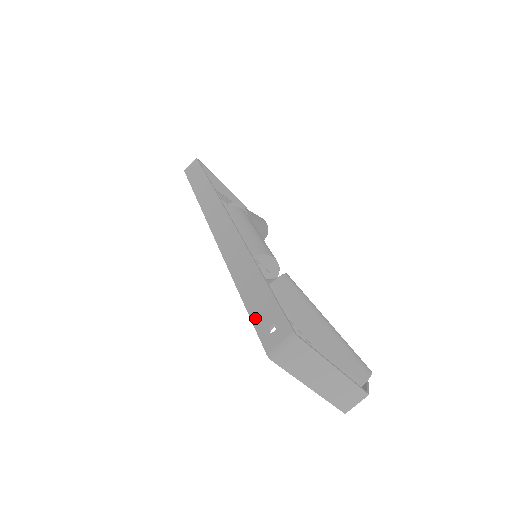
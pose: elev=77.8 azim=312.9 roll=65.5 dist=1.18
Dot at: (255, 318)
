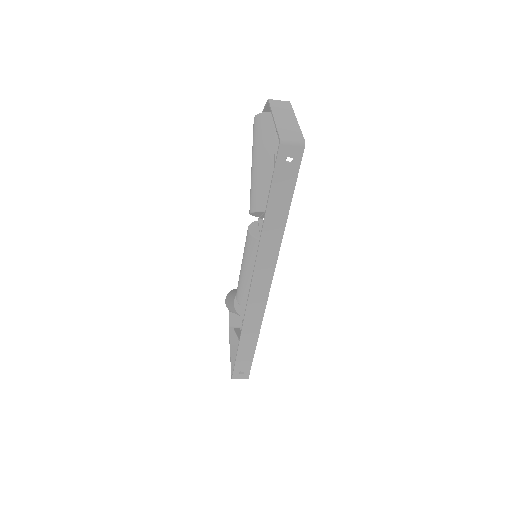
Dot at: (238, 364)
